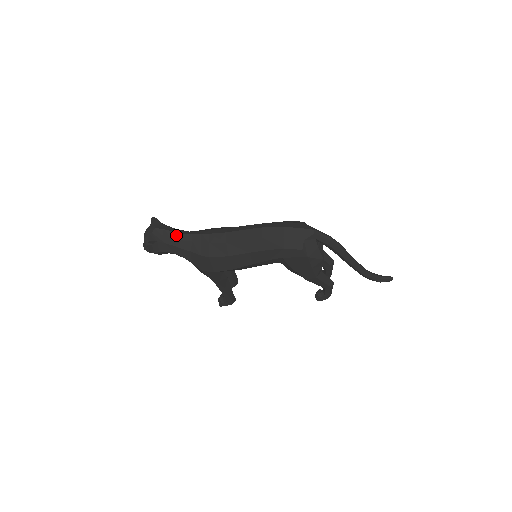
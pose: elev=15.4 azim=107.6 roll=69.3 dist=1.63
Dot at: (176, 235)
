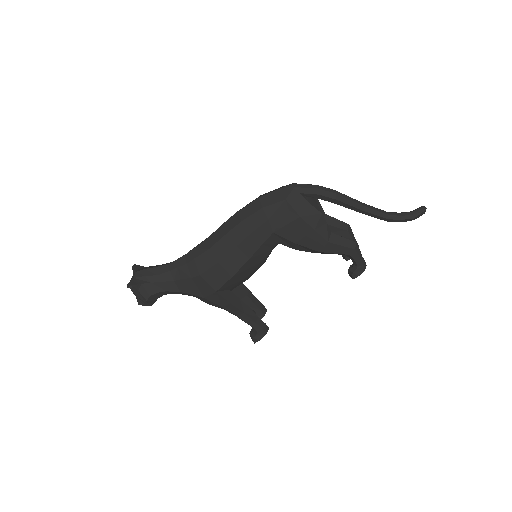
Dot at: (159, 269)
